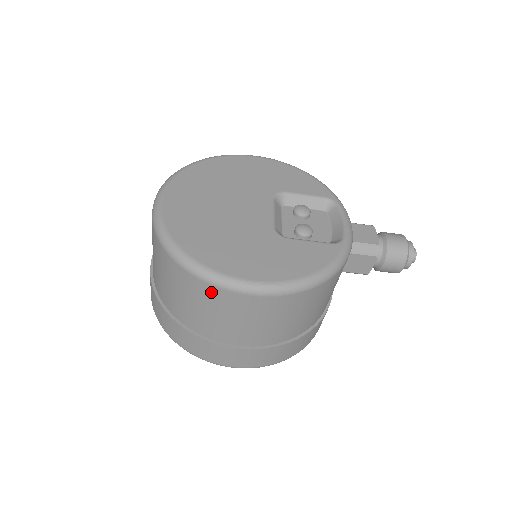
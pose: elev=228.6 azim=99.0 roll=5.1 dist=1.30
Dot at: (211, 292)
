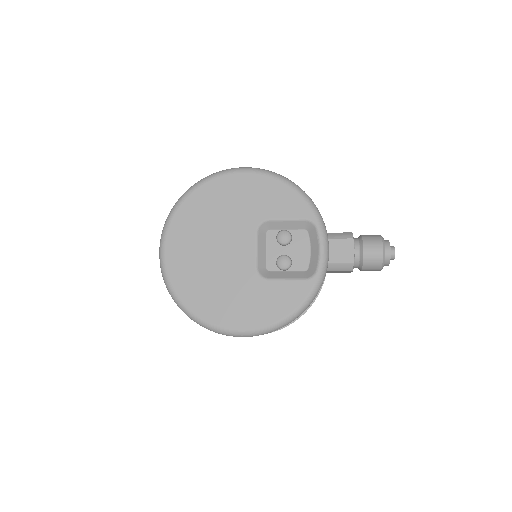
Dot at: occluded
